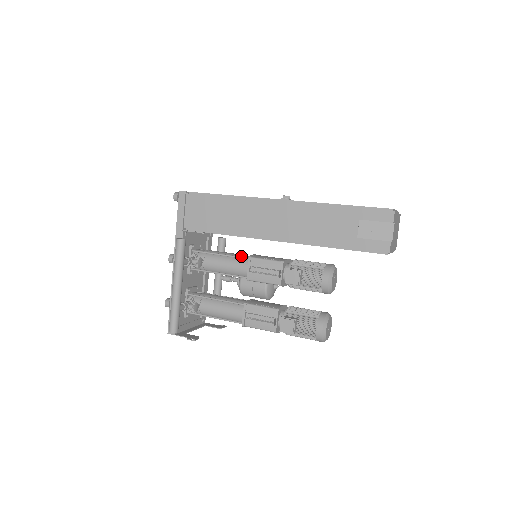
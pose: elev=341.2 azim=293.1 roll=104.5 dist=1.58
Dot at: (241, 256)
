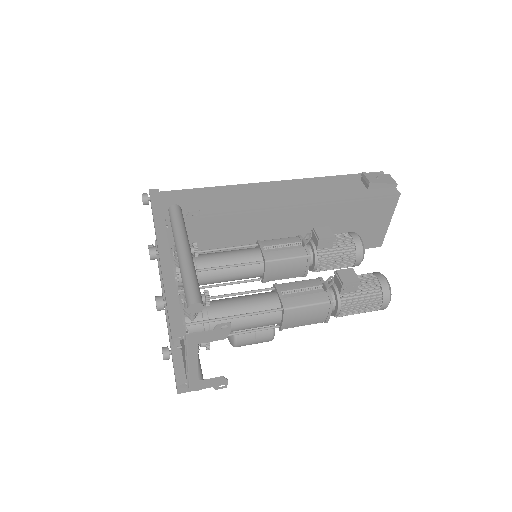
Dot at: occluded
